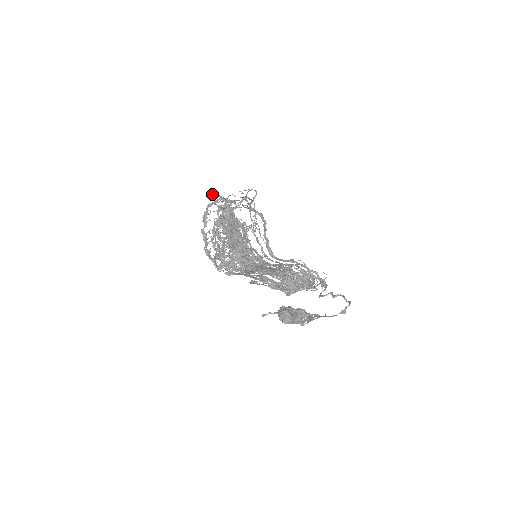
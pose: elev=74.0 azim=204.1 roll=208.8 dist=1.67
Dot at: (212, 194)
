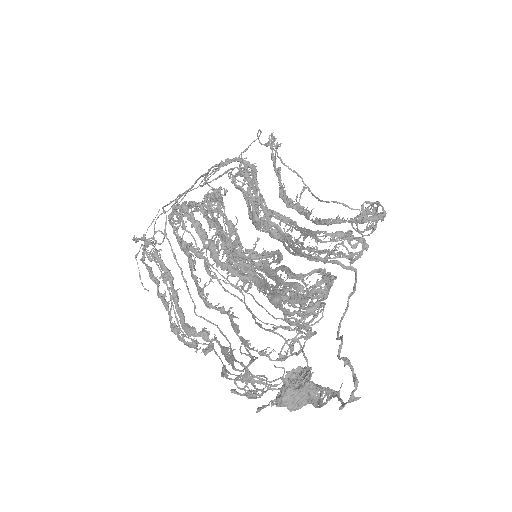
Dot at: (136, 239)
